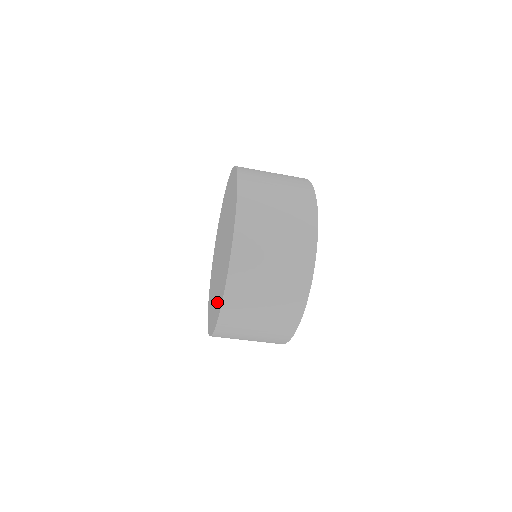
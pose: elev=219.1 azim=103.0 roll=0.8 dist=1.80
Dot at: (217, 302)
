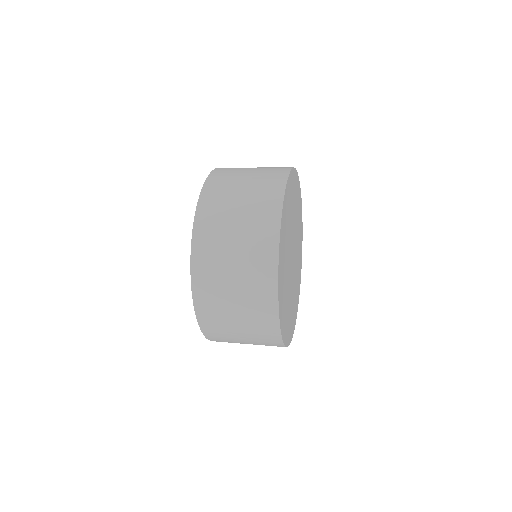
Dot at: occluded
